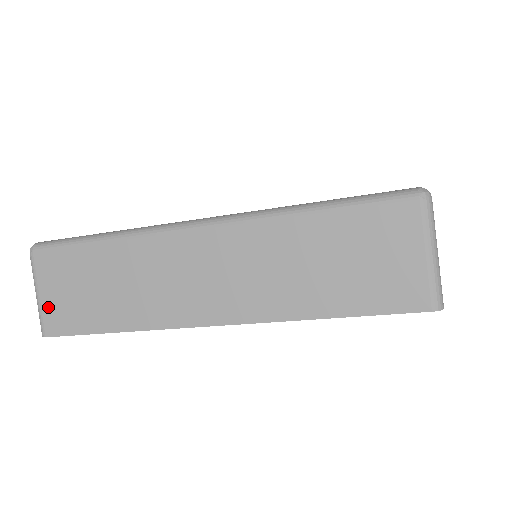
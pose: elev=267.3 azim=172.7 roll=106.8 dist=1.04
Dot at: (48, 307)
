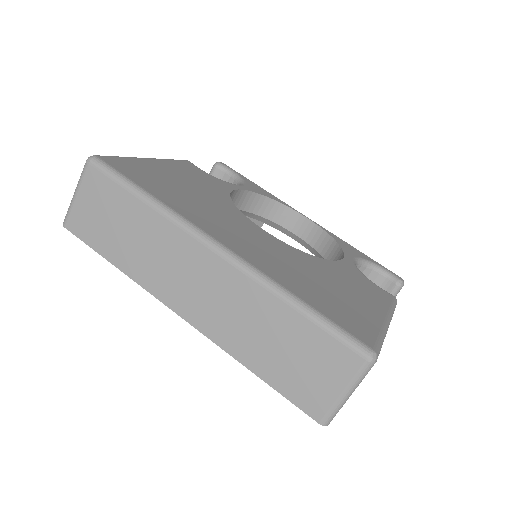
Dot at: (78, 210)
